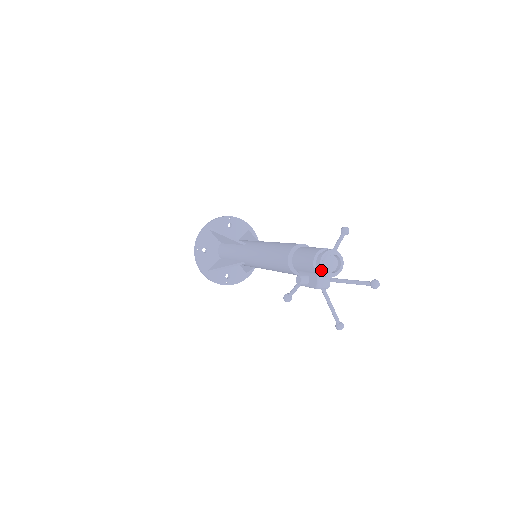
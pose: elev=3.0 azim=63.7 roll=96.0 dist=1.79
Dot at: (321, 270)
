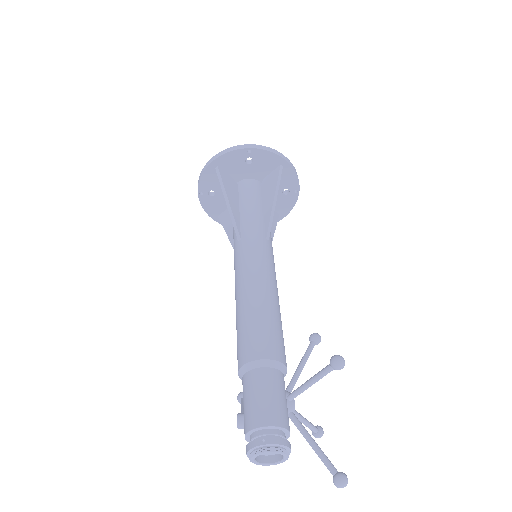
Dot at: occluded
